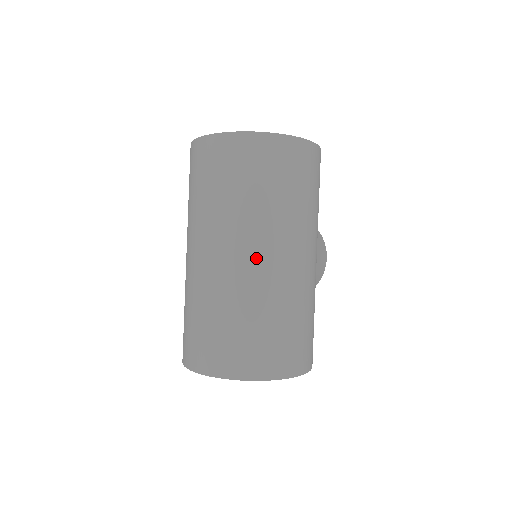
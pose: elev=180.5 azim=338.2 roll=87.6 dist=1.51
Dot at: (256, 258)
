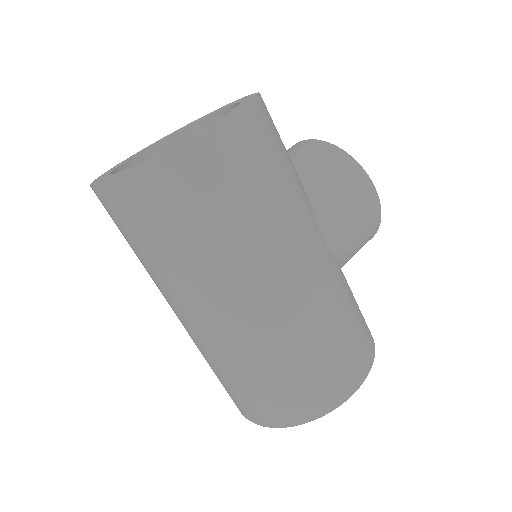
Dot at: (209, 321)
